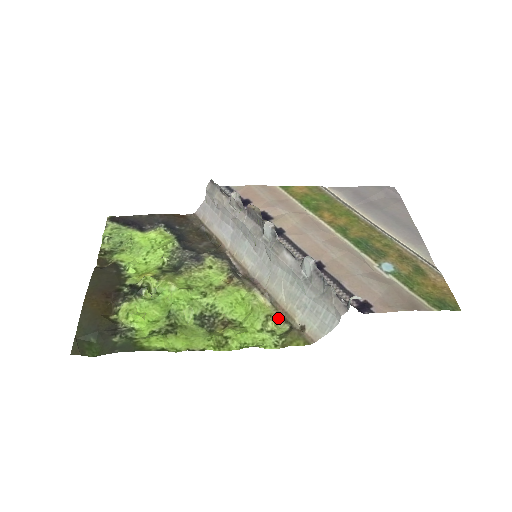
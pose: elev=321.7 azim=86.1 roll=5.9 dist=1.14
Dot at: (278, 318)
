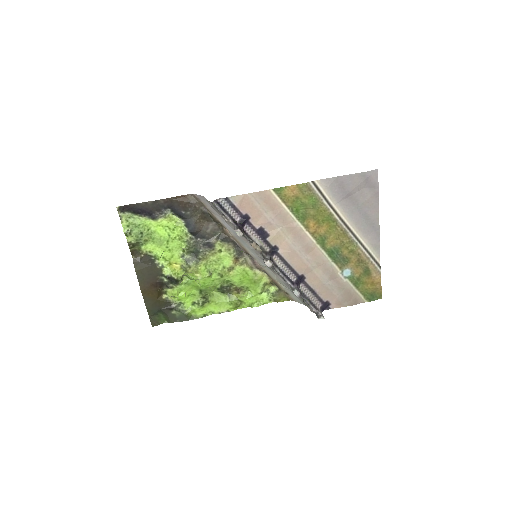
Dot at: (271, 283)
